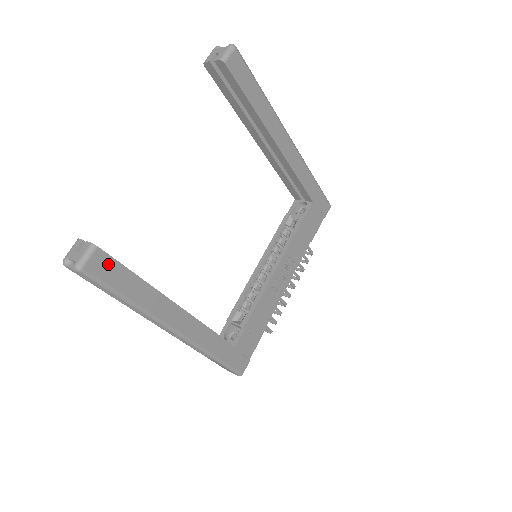
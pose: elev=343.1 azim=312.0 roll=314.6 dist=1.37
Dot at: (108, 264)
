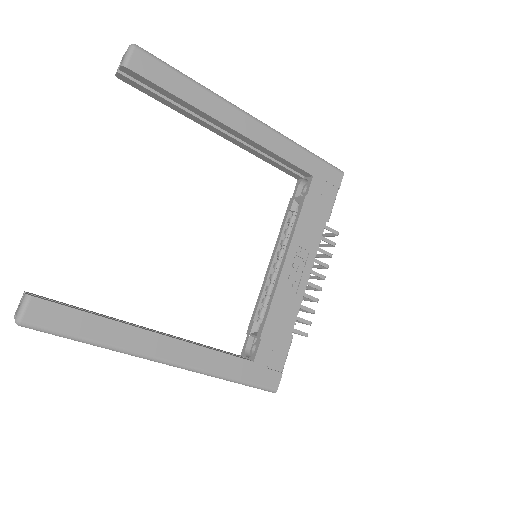
Dot at: (50, 310)
